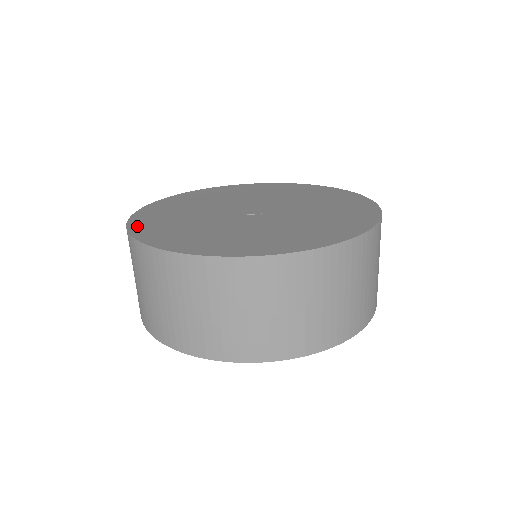
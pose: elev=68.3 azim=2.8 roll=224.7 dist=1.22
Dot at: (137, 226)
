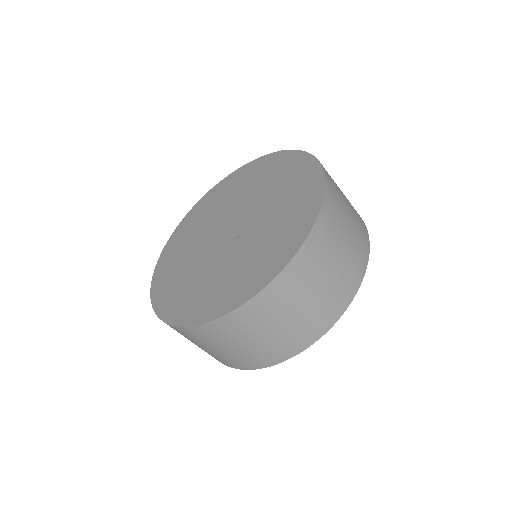
Dot at: (175, 234)
